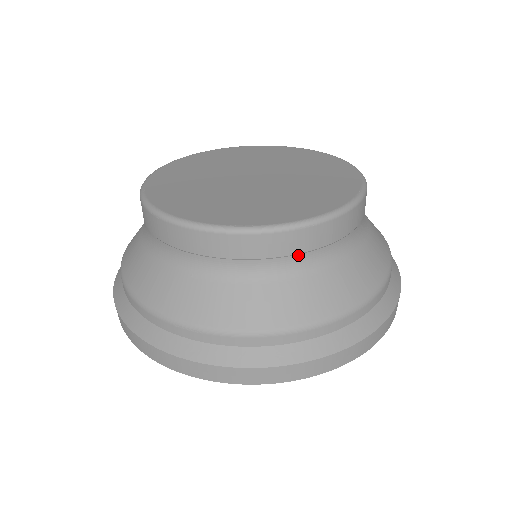
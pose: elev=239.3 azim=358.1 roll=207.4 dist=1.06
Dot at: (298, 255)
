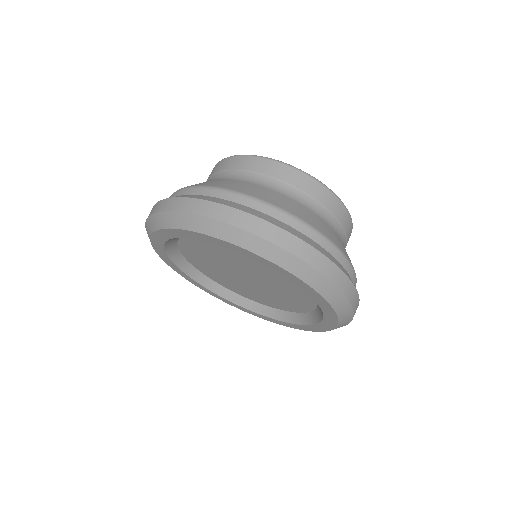
Dot at: (257, 174)
